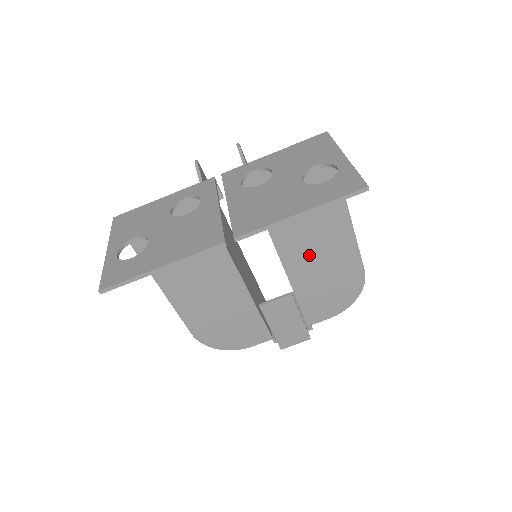
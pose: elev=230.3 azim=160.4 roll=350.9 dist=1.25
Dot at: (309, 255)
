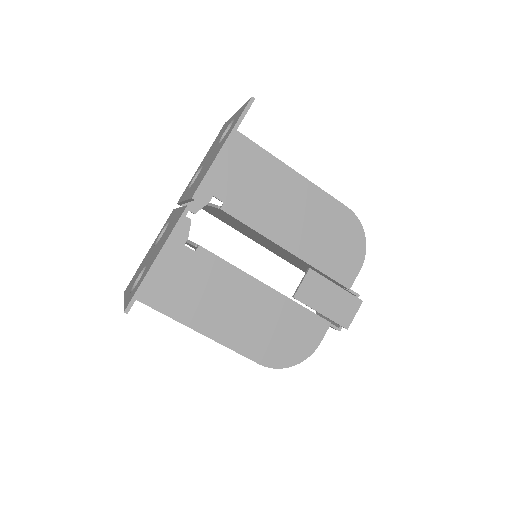
Dot at: (293, 224)
